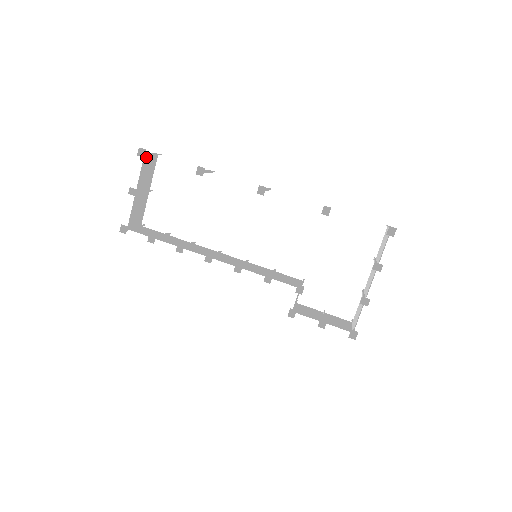
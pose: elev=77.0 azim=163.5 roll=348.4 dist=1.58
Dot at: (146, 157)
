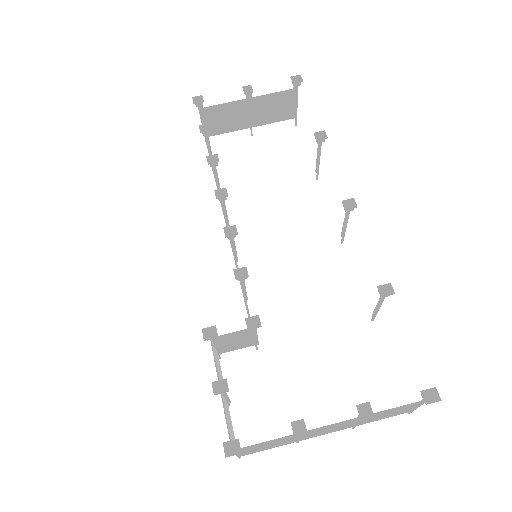
Dot at: (291, 94)
